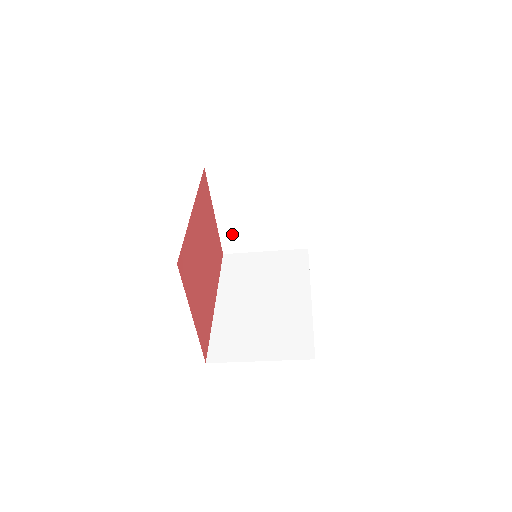
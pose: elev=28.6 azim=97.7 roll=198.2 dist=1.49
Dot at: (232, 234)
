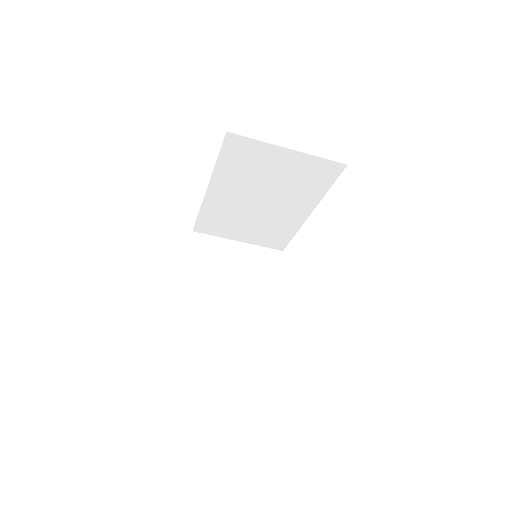
Dot at: (195, 311)
